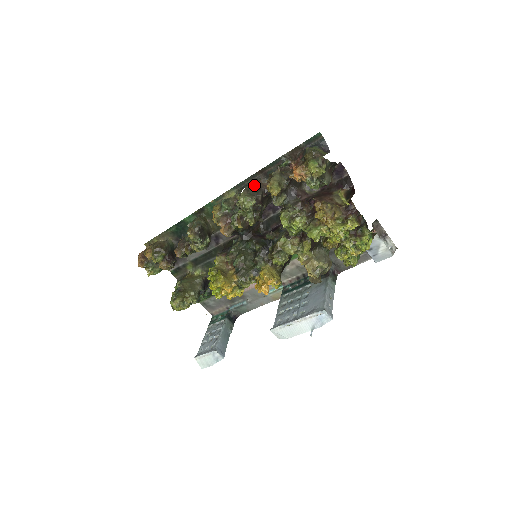
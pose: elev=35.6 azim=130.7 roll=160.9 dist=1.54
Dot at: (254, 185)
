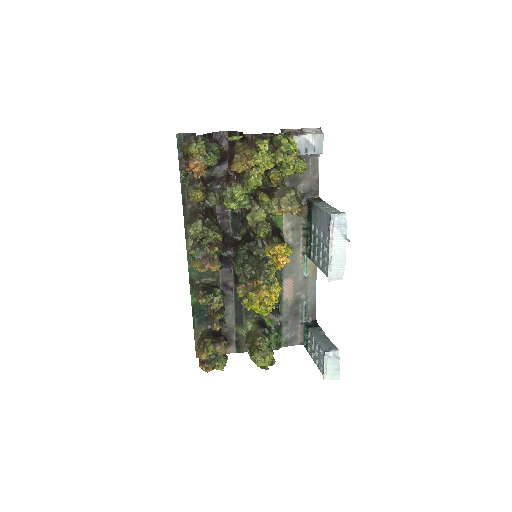
Dot at: (190, 216)
